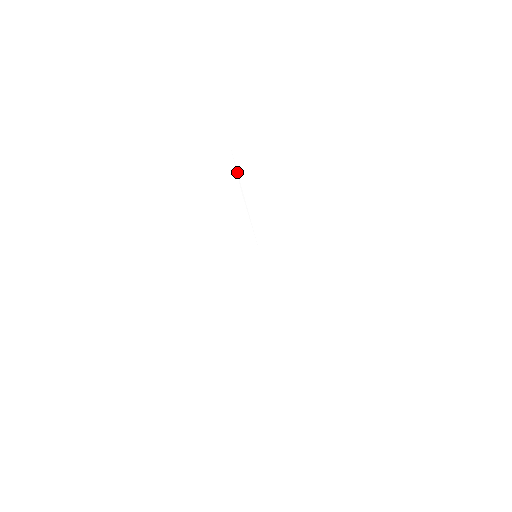
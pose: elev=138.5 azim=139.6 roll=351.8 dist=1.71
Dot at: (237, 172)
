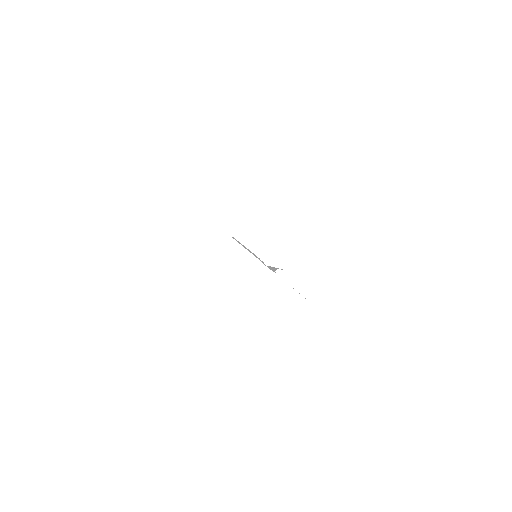
Dot at: occluded
